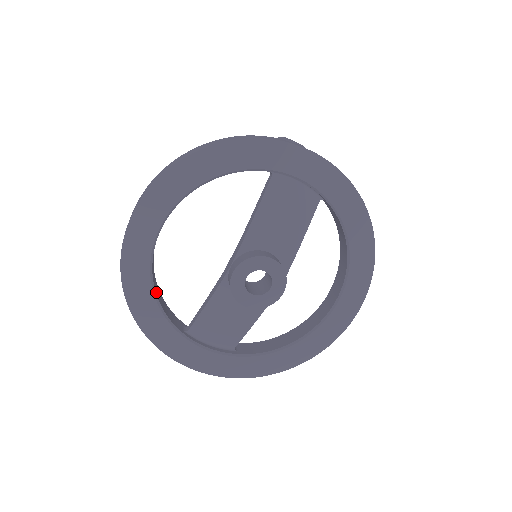
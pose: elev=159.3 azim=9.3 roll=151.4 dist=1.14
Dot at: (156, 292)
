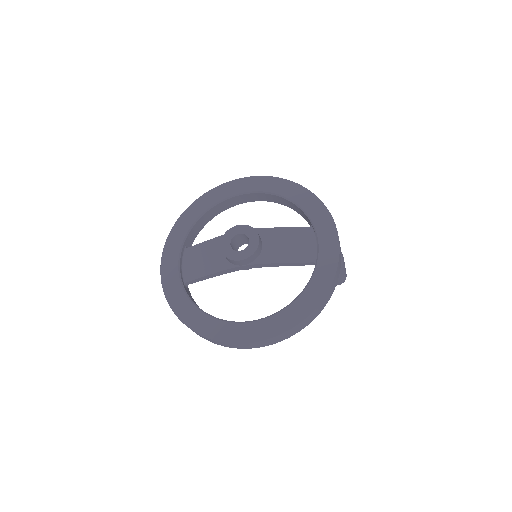
Dot at: (204, 216)
